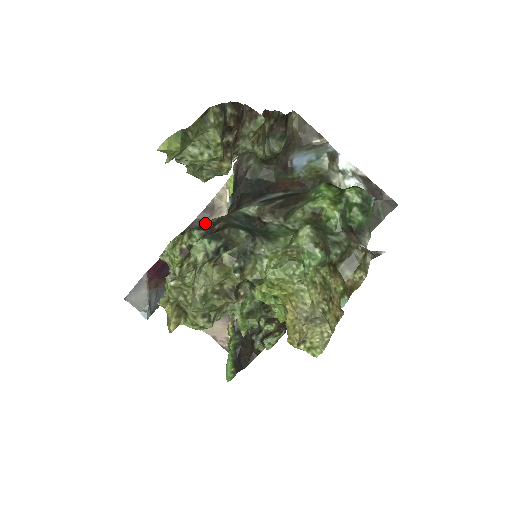
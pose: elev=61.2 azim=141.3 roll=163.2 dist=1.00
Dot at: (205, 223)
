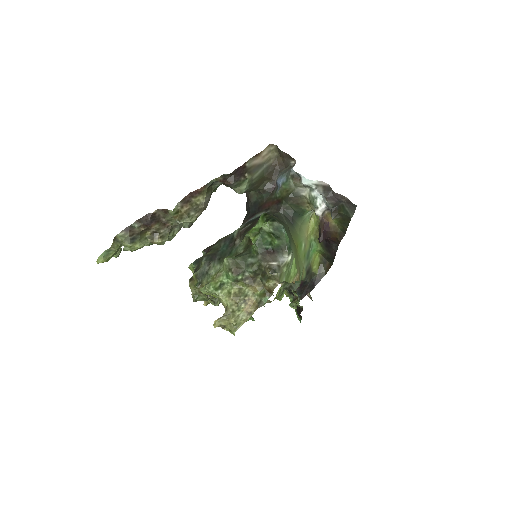
Dot at: occluded
